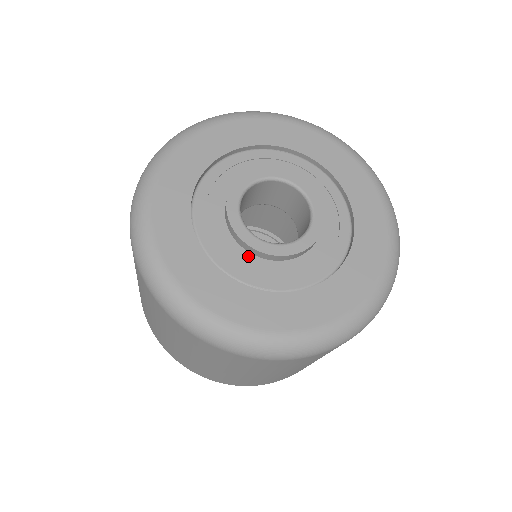
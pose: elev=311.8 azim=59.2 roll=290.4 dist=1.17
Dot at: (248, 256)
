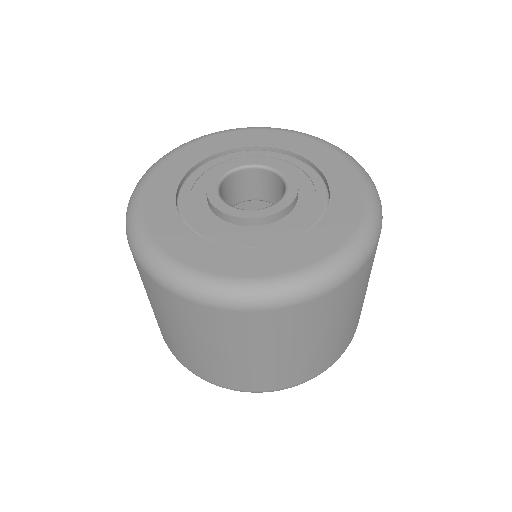
Dot at: (207, 210)
